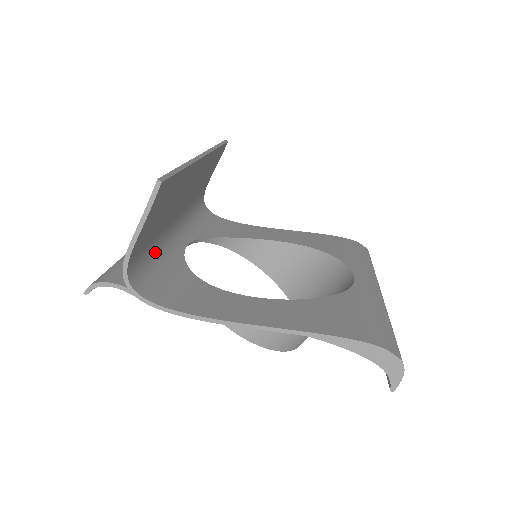
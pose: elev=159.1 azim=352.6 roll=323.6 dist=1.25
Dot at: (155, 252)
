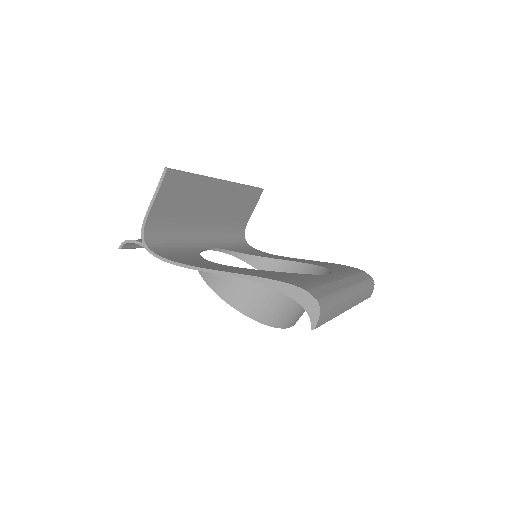
Dot at: (176, 237)
